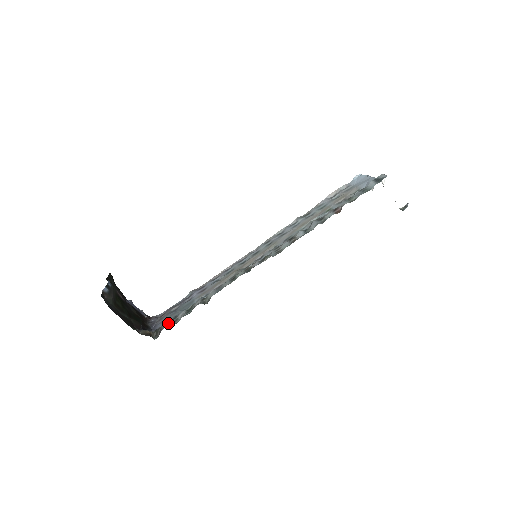
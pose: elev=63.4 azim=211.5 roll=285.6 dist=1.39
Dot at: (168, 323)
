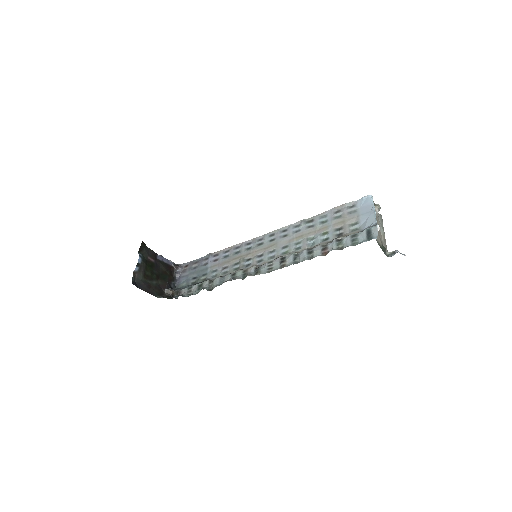
Dot at: (185, 291)
